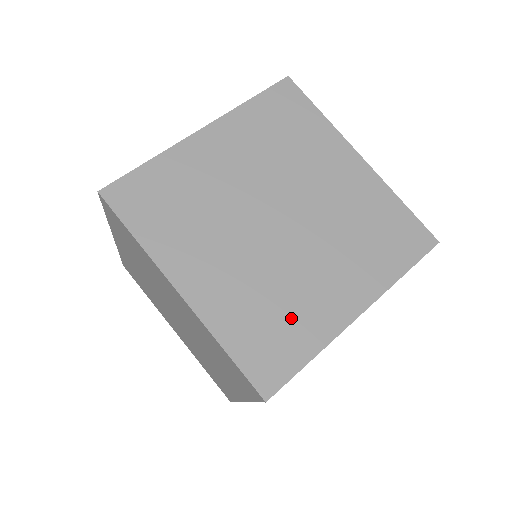
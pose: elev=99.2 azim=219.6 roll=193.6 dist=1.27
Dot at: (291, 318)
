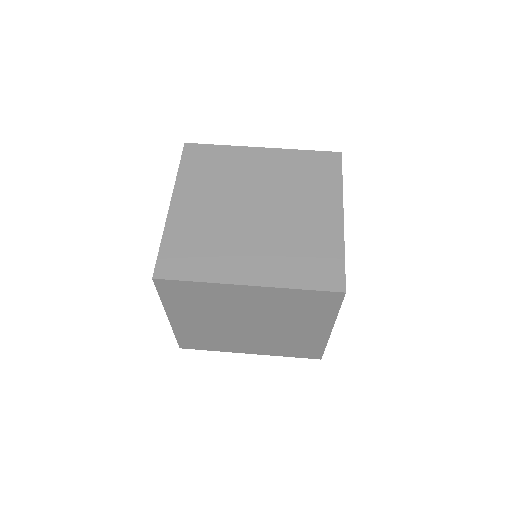
Dot at: (314, 246)
